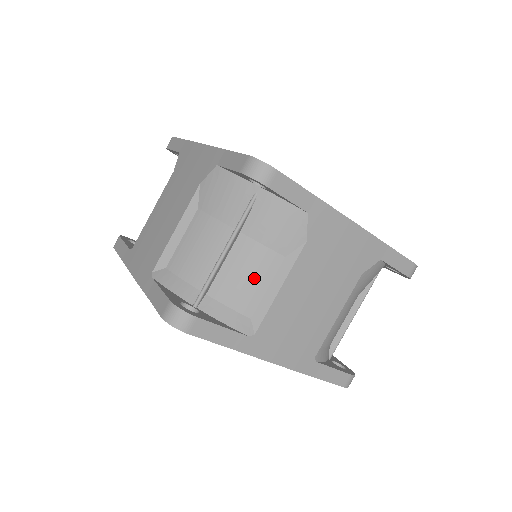
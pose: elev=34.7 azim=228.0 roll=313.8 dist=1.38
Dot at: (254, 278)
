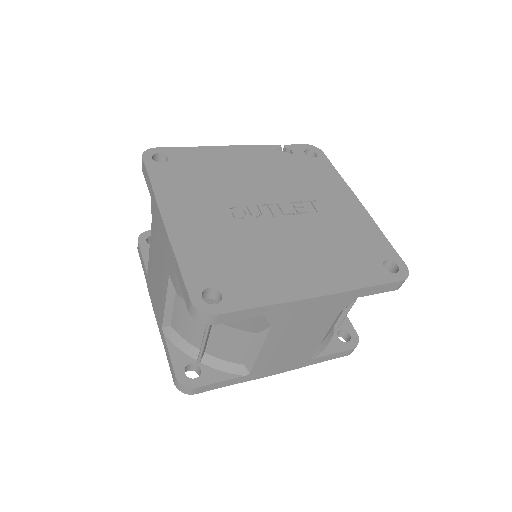
Dot at: (236, 346)
